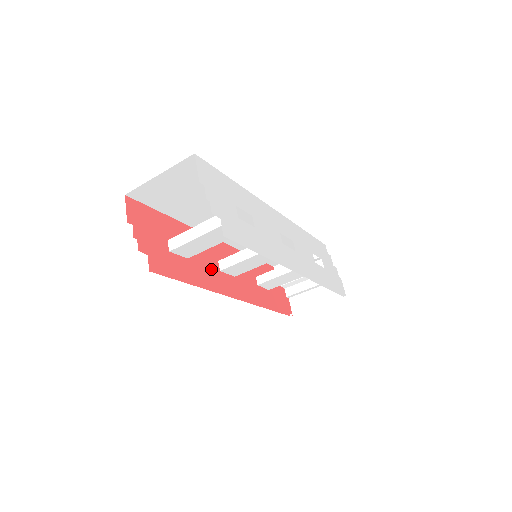
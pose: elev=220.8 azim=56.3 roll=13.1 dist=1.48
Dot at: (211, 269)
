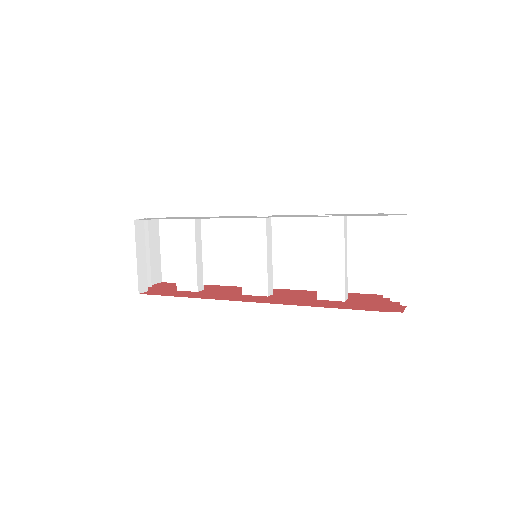
Dot at: (228, 294)
